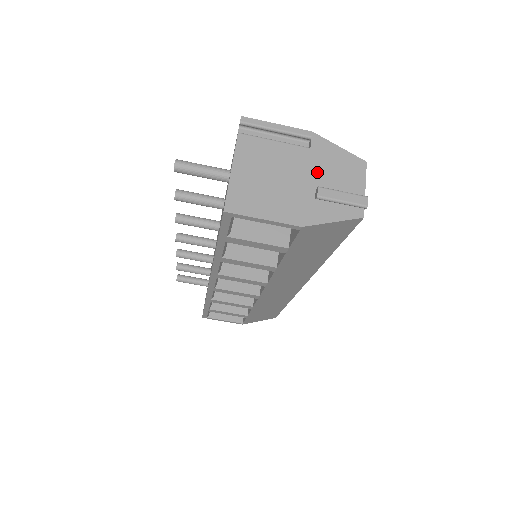
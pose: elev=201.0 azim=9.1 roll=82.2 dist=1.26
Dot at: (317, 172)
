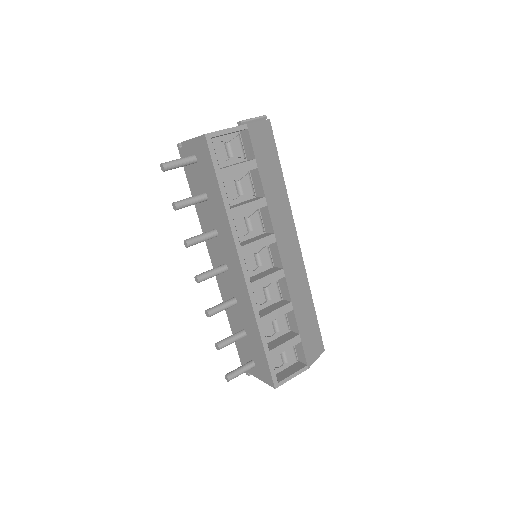
Dot at: occluded
